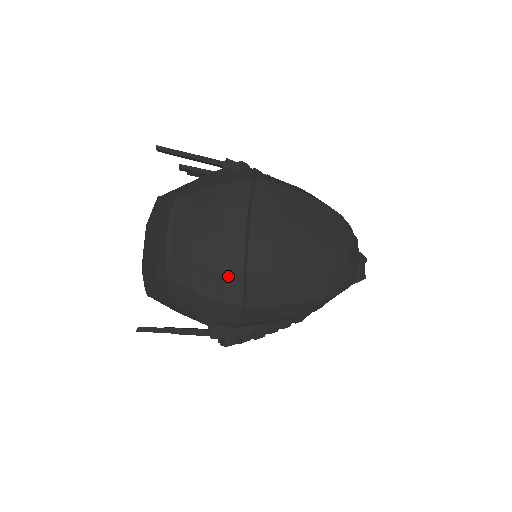
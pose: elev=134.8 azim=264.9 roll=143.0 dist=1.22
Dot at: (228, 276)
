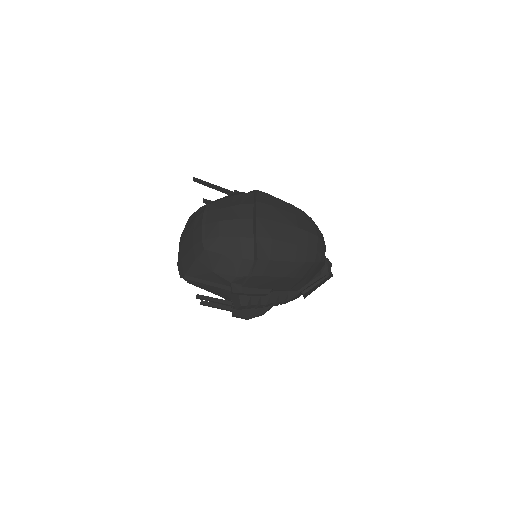
Dot at: (244, 241)
